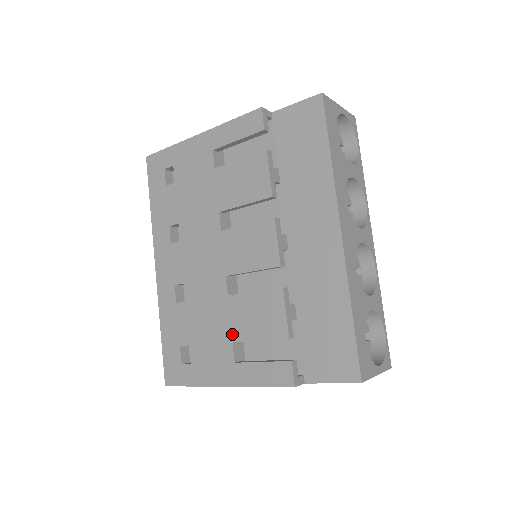
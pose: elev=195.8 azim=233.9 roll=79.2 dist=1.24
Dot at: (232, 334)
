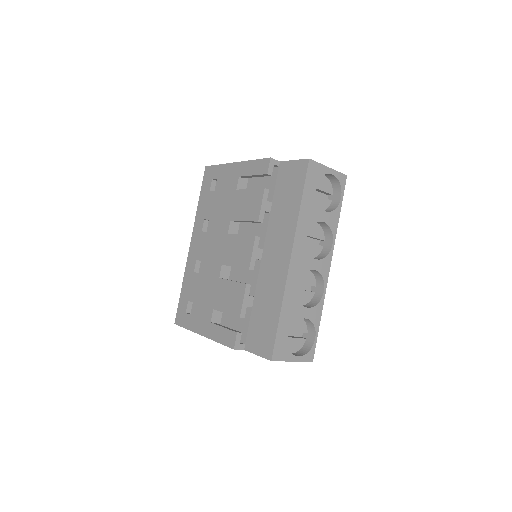
Dot at: (214, 304)
